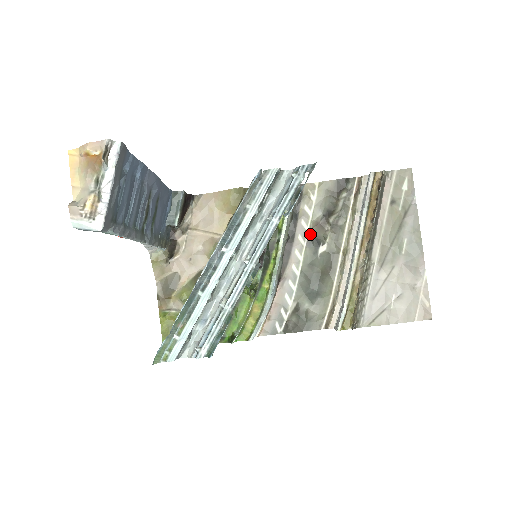
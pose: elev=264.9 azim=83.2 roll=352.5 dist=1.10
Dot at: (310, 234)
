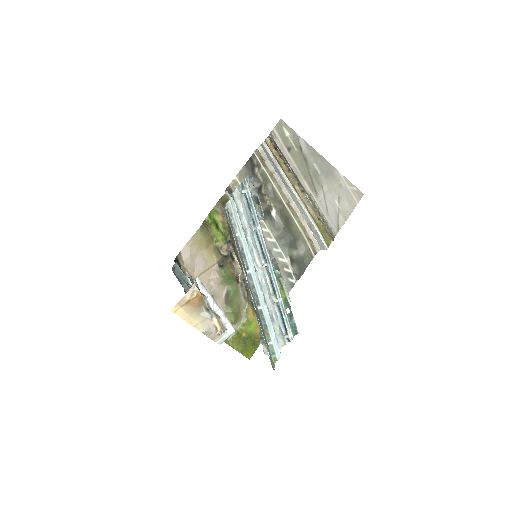
Dot at: occluded
